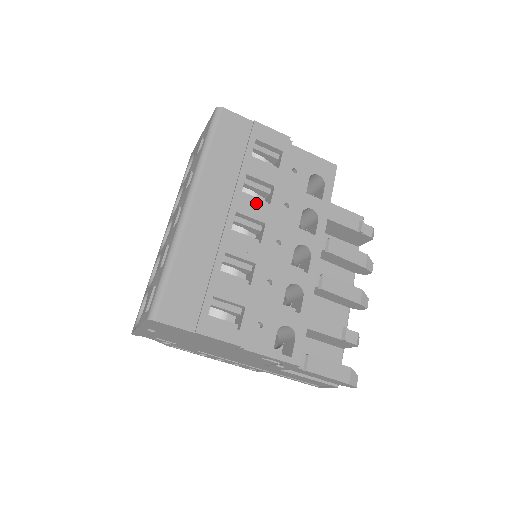
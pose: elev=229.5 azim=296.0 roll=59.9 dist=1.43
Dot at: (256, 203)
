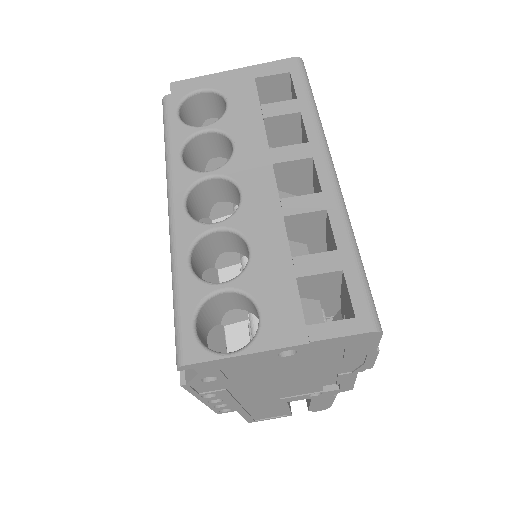
Dot at: occluded
